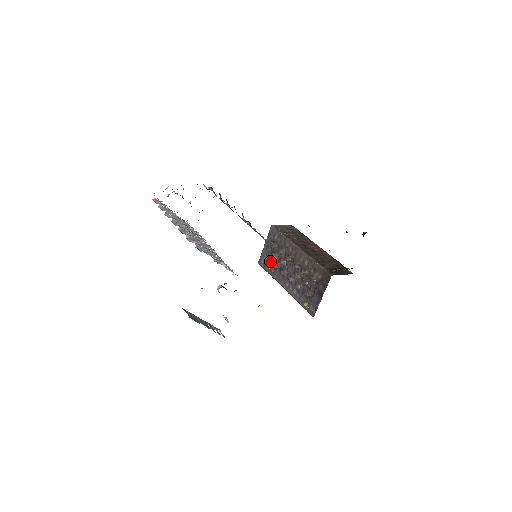
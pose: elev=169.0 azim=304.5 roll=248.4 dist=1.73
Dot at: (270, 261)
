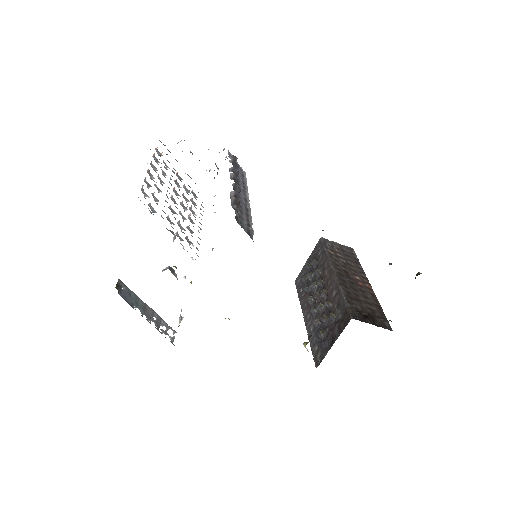
Dot at: (304, 281)
